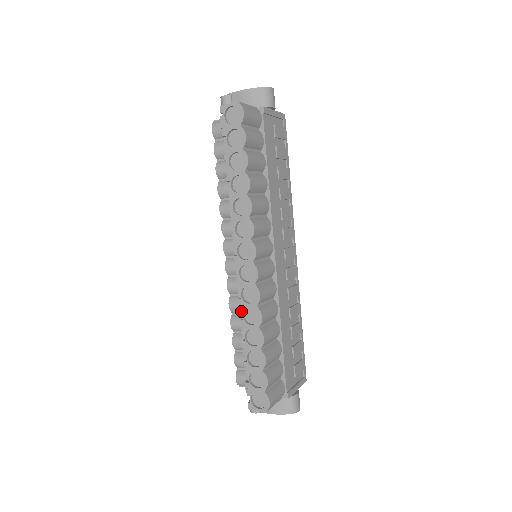
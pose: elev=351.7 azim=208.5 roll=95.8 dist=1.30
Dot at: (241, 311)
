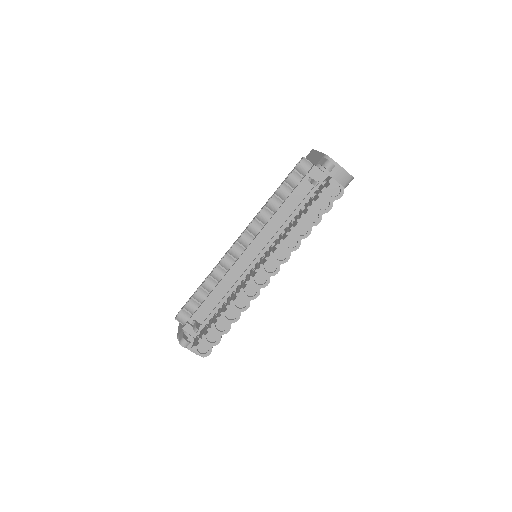
Dot at: (237, 295)
